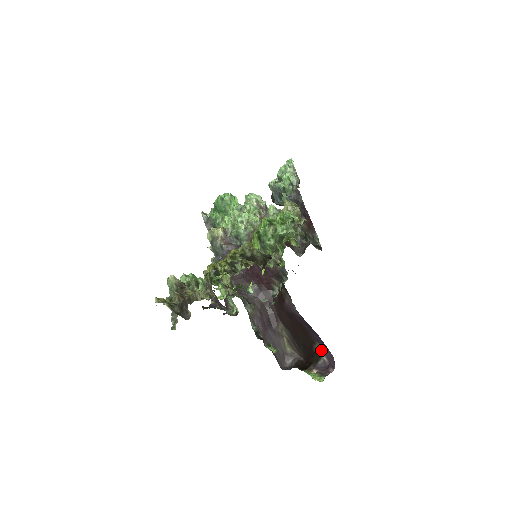
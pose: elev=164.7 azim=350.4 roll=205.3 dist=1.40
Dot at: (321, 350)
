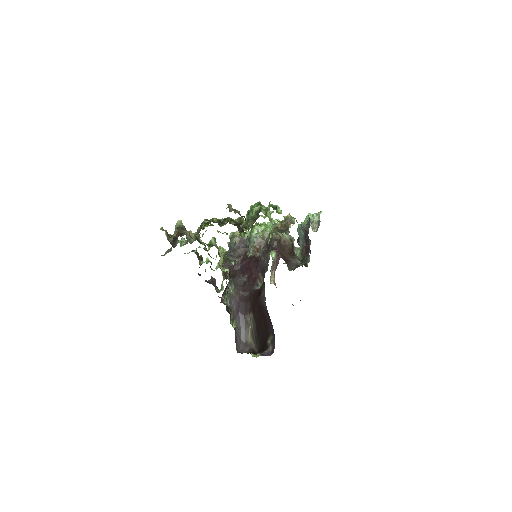
Dot at: (271, 341)
